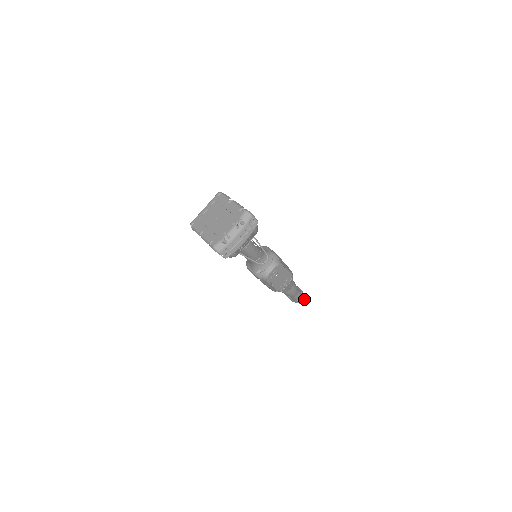
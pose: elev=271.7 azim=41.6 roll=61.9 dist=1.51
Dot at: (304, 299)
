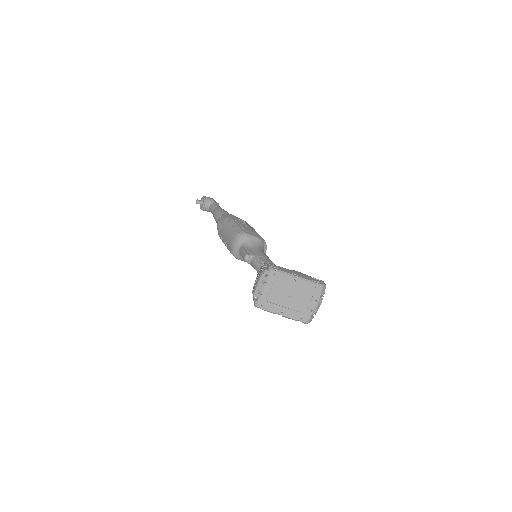
Dot at: occluded
